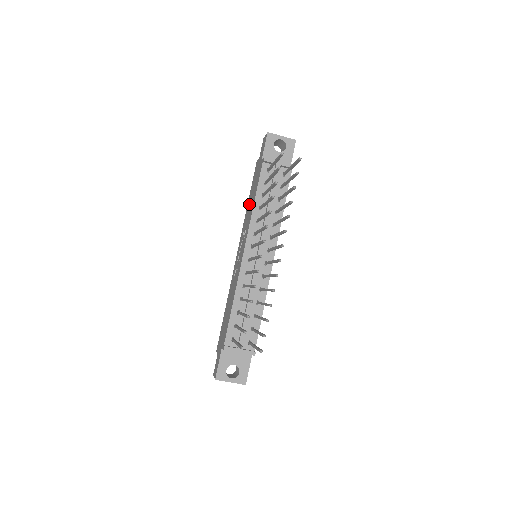
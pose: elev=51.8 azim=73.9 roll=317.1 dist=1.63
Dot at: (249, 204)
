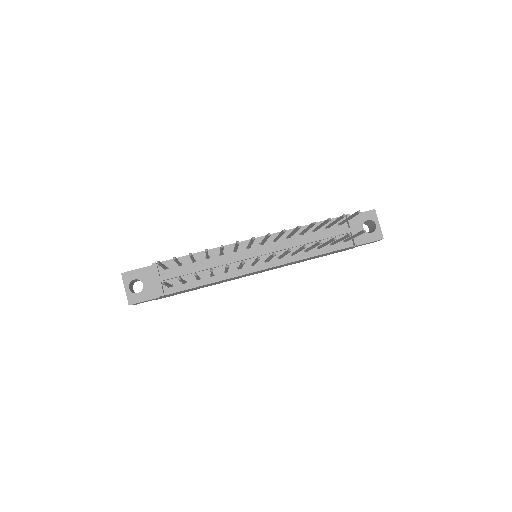
Dot at: occluded
